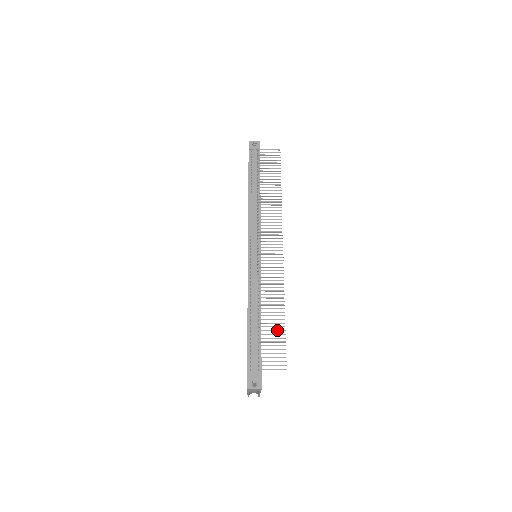
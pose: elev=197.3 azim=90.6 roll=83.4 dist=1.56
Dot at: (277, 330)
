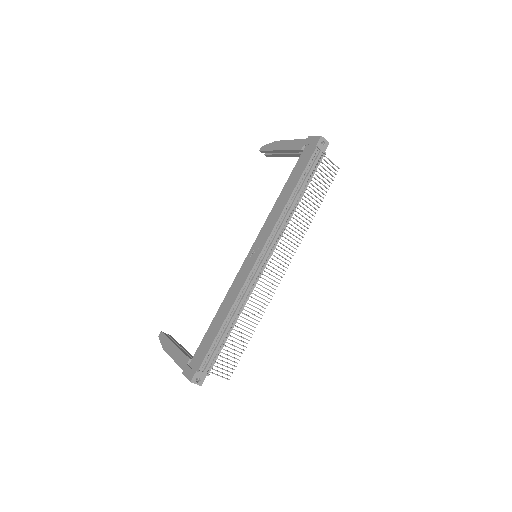
Dot at: occluded
